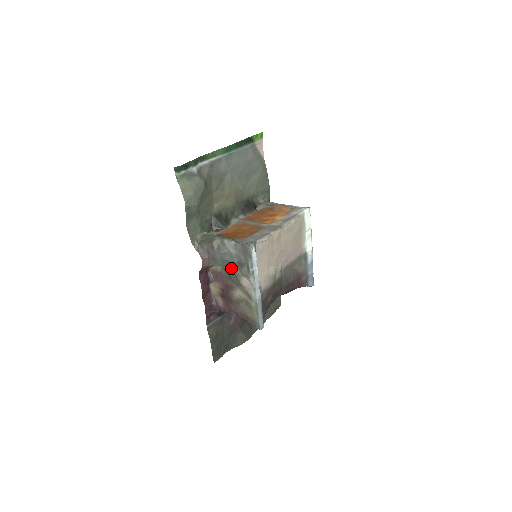
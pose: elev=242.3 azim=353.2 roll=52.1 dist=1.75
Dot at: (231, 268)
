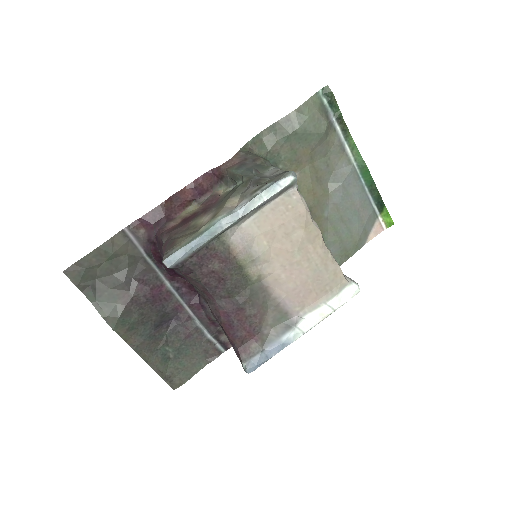
Dot at: (241, 184)
